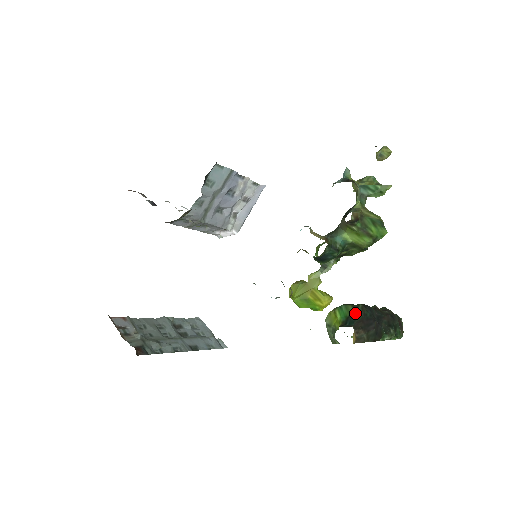
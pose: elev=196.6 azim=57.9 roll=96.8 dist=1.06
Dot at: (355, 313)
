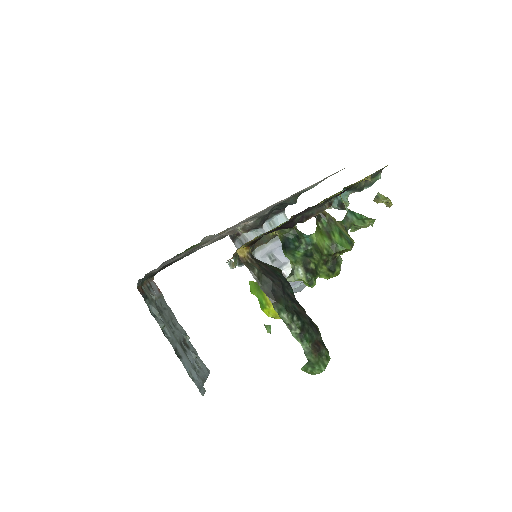
Dot at: (268, 264)
